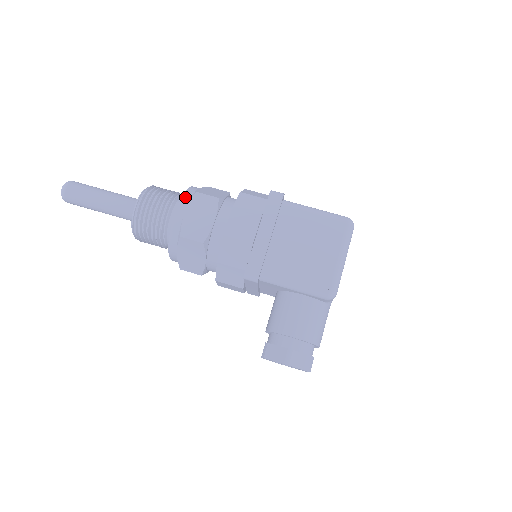
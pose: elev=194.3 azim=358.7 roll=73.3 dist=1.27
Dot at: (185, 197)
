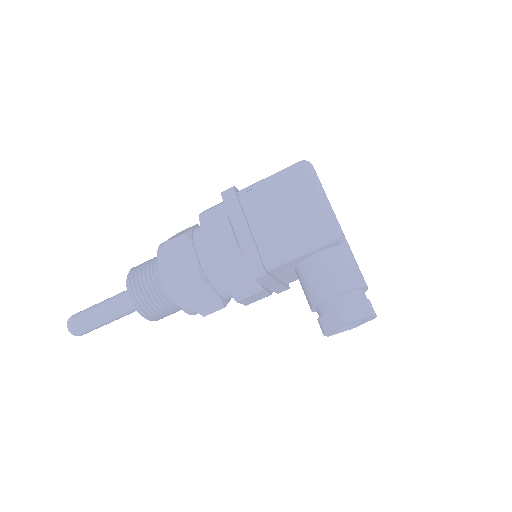
Dot at: (160, 255)
